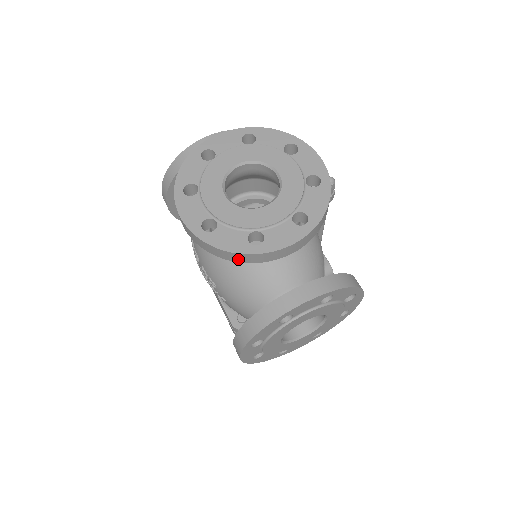
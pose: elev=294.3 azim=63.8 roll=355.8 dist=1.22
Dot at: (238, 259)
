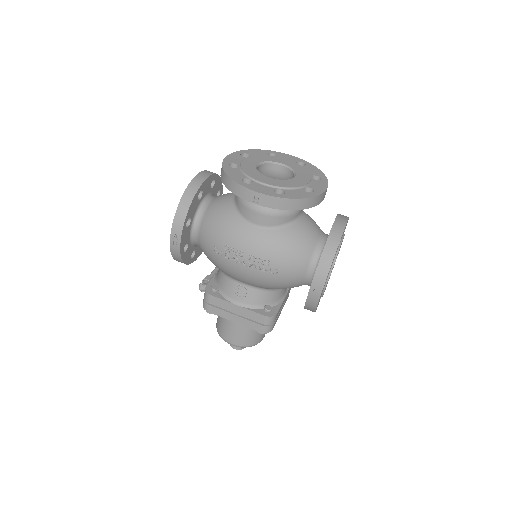
Dot at: (307, 205)
